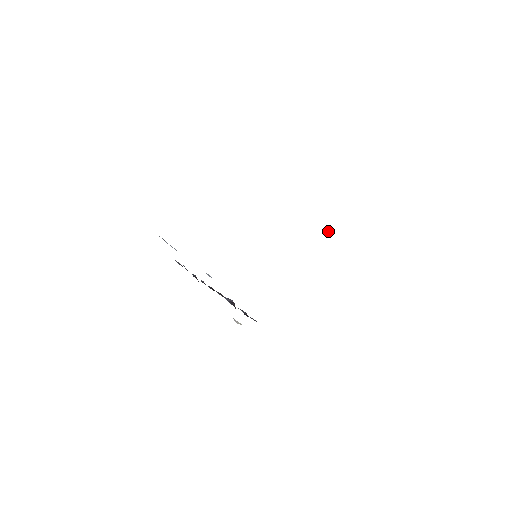
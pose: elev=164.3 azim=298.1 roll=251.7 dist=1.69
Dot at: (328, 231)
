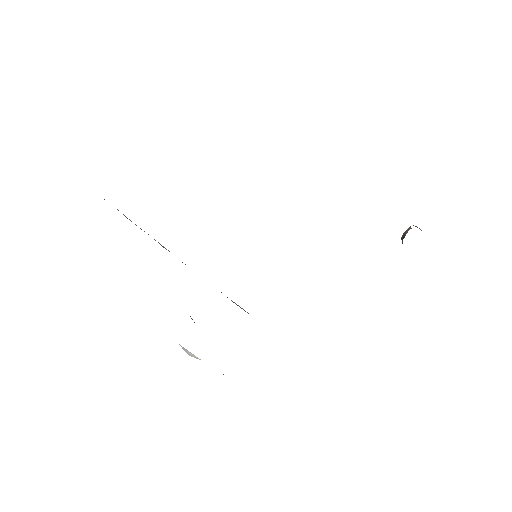
Dot at: (406, 233)
